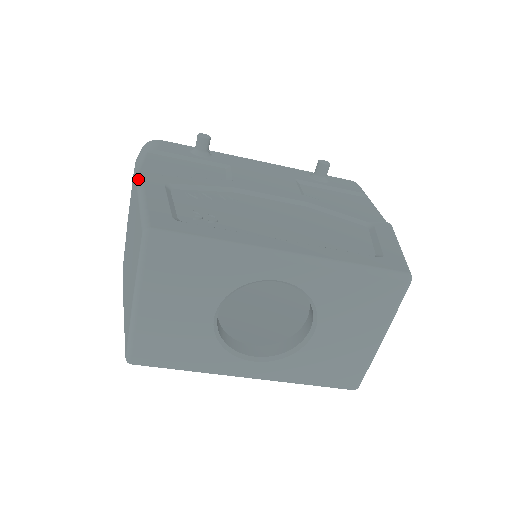
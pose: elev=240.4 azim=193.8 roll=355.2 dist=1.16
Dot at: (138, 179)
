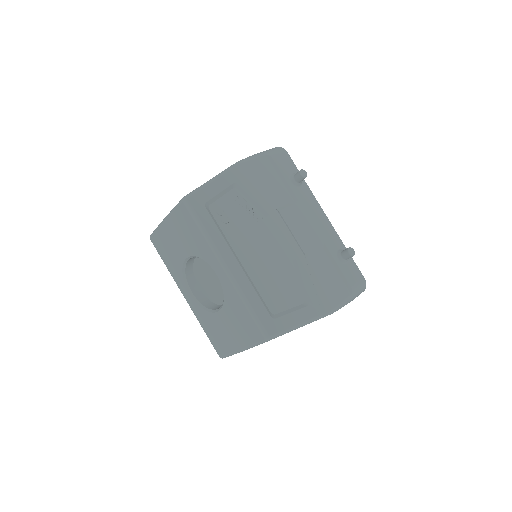
Dot at: (228, 168)
